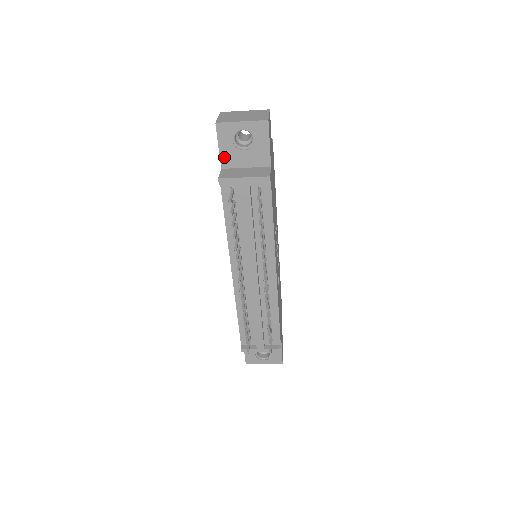
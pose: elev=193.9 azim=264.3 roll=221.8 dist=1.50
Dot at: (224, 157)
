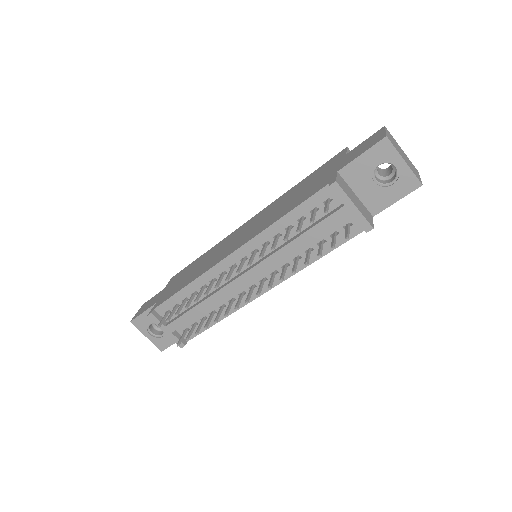
Dot at: (353, 167)
